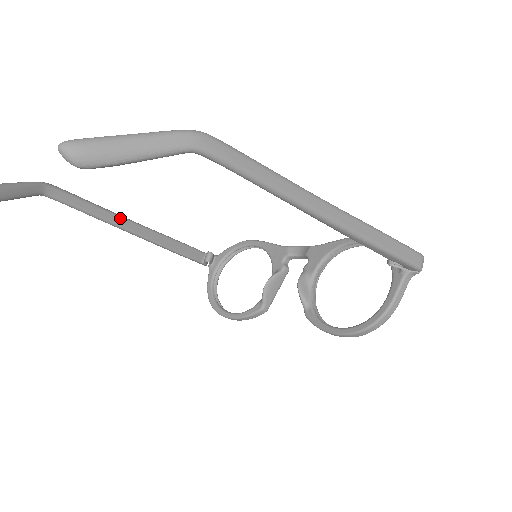
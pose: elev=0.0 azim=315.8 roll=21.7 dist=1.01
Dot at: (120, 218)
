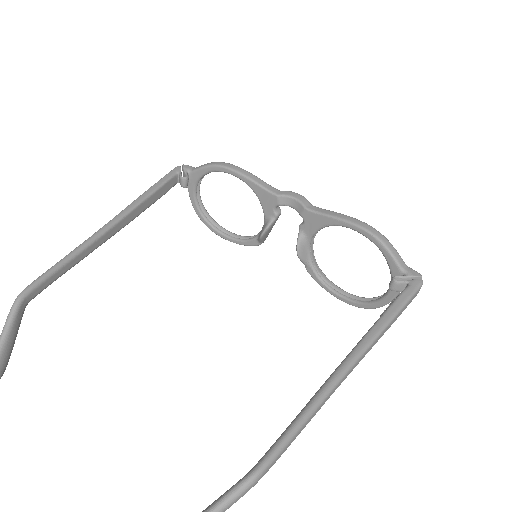
Dot at: (95, 242)
